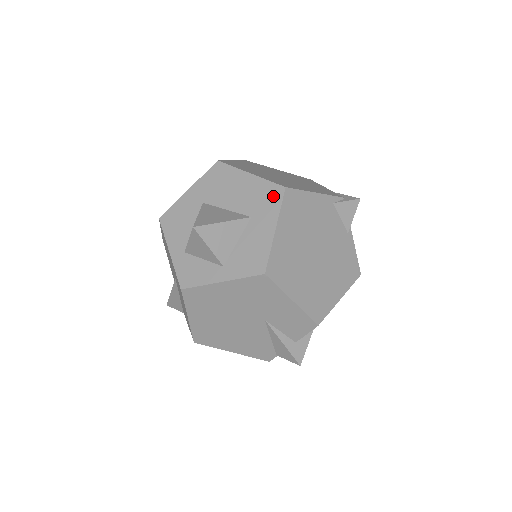
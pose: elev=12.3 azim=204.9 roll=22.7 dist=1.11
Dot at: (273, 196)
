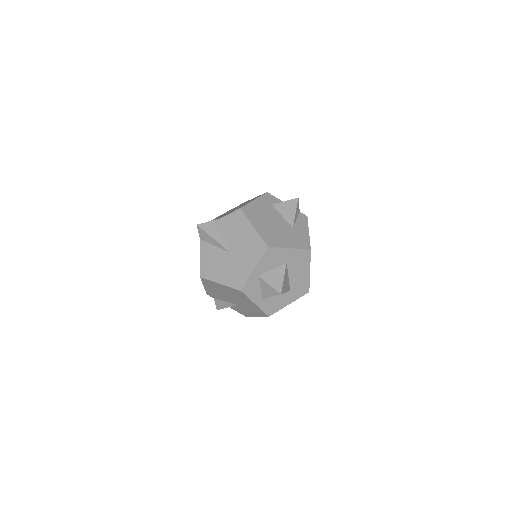
Dot at: (303, 291)
